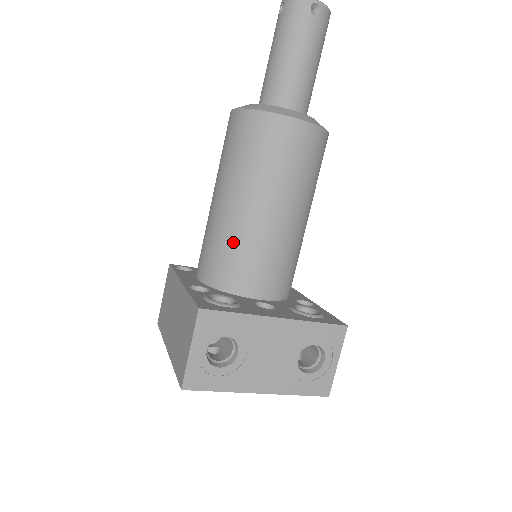
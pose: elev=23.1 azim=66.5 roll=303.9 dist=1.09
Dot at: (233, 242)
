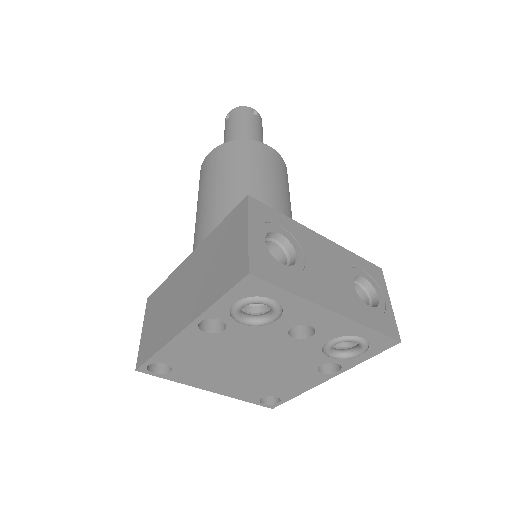
Dot at: occluded
